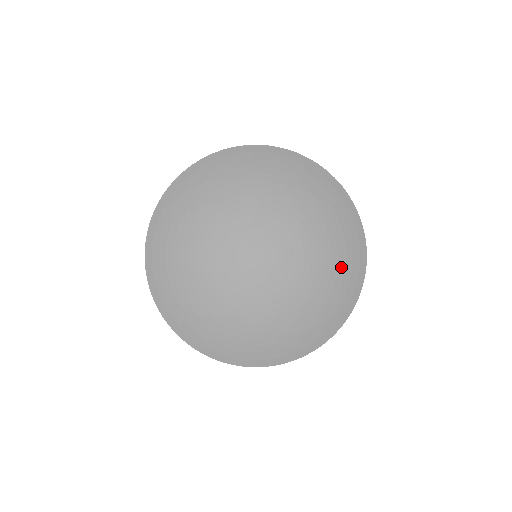
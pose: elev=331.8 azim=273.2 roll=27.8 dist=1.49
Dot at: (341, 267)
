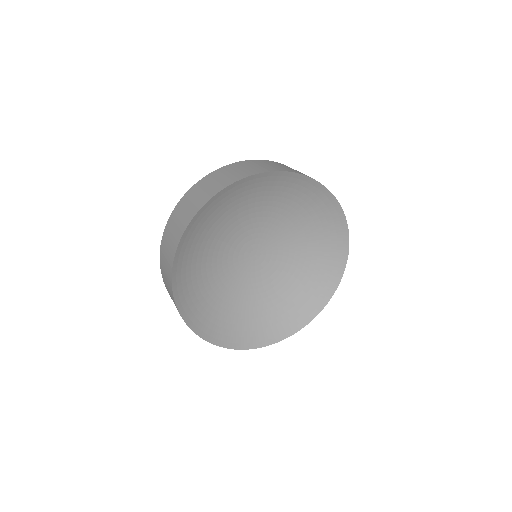
Dot at: (325, 263)
